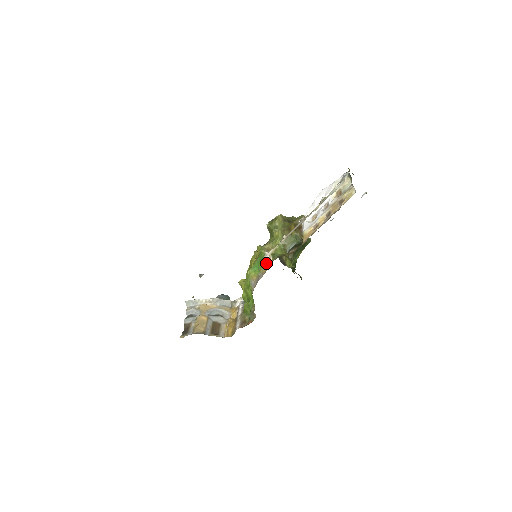
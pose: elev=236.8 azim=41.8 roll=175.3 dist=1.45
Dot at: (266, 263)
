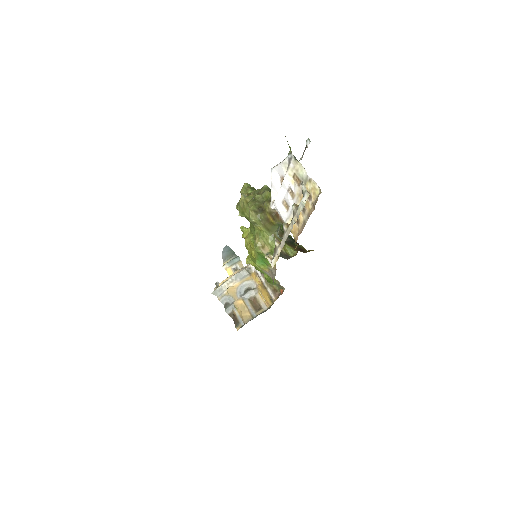
Dot at: occluded
